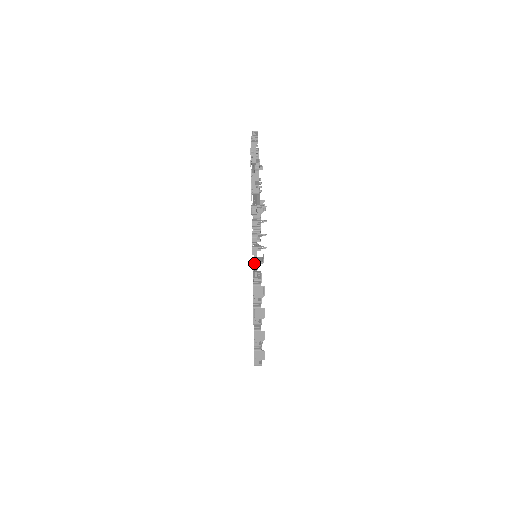
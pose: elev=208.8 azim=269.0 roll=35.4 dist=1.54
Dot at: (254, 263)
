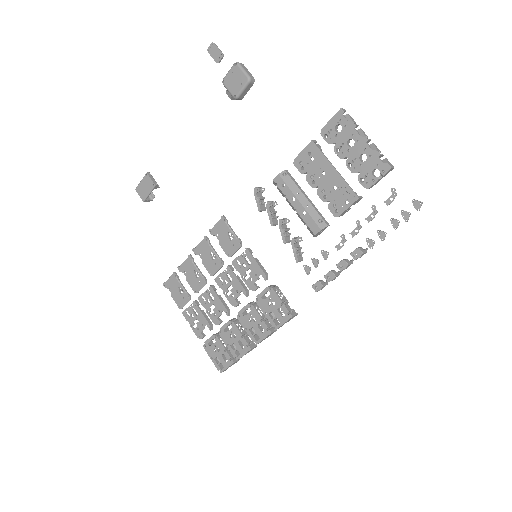
Dot at: (265, 272)
